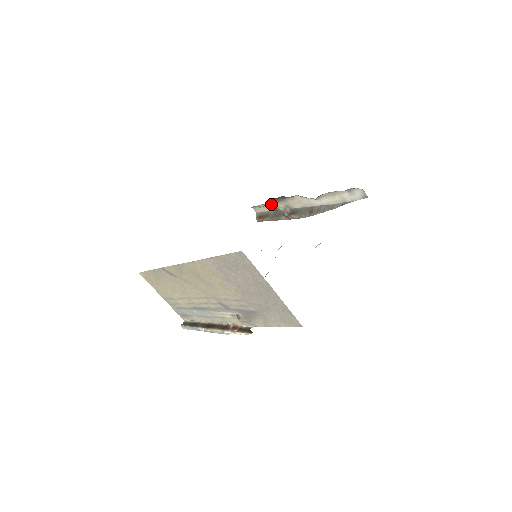
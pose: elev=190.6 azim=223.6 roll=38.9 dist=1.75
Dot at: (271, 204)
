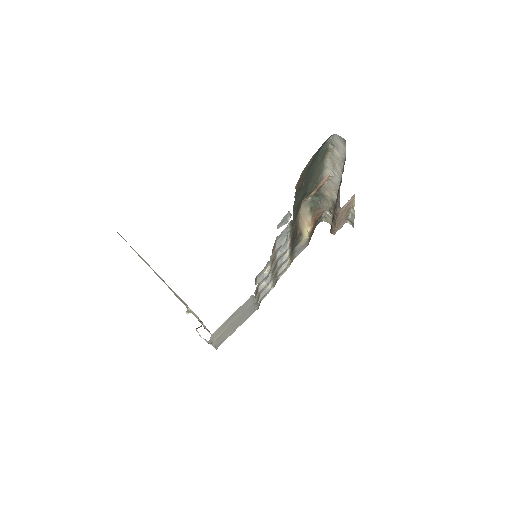
Dot at: (326, 207)
